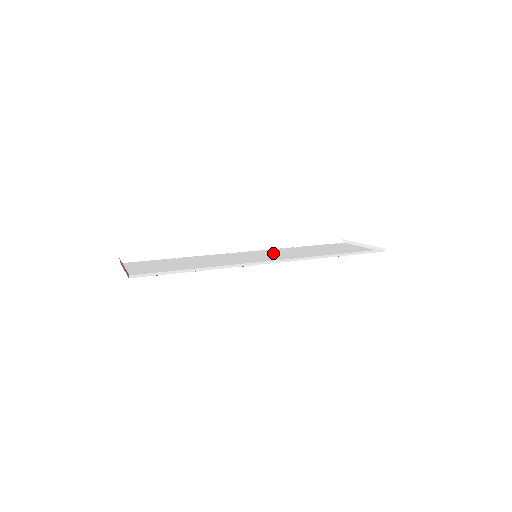
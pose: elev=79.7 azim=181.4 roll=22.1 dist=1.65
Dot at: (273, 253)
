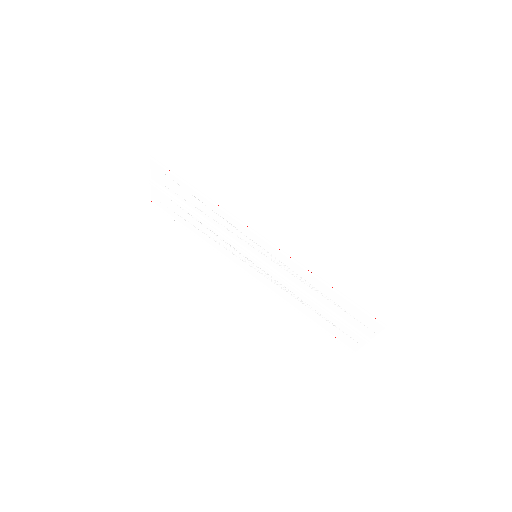
Dot at: (273, 277)
